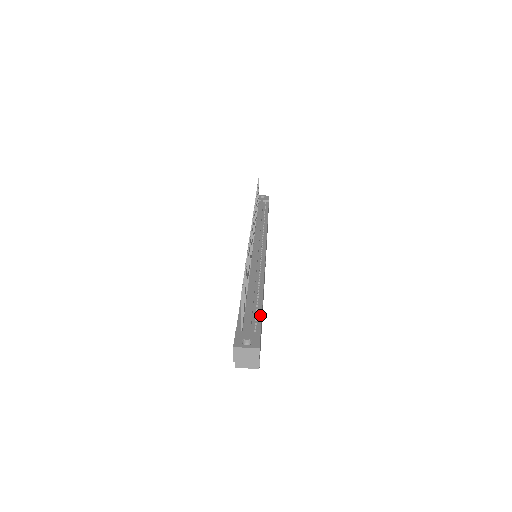
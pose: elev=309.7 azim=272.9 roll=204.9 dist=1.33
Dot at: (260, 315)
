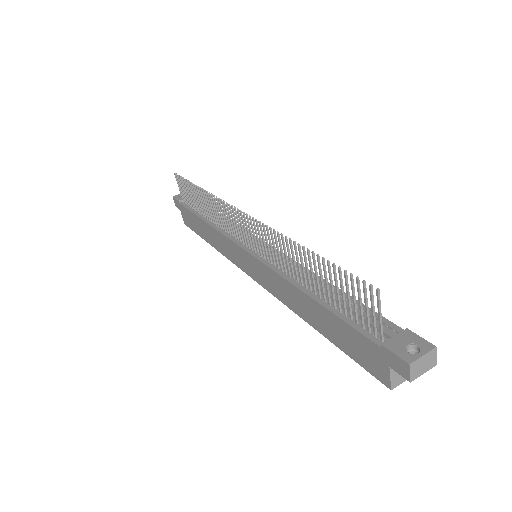
Dot at: occluded
